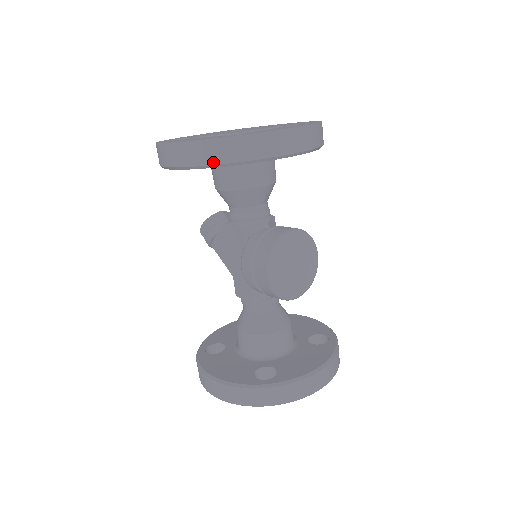
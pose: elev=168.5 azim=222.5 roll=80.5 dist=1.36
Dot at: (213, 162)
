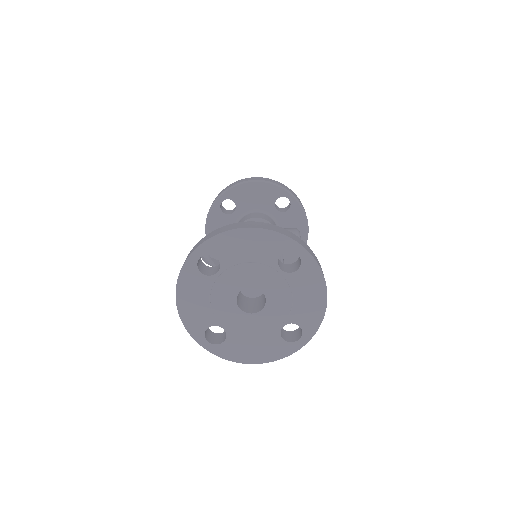
Dot at: (283, 186)
